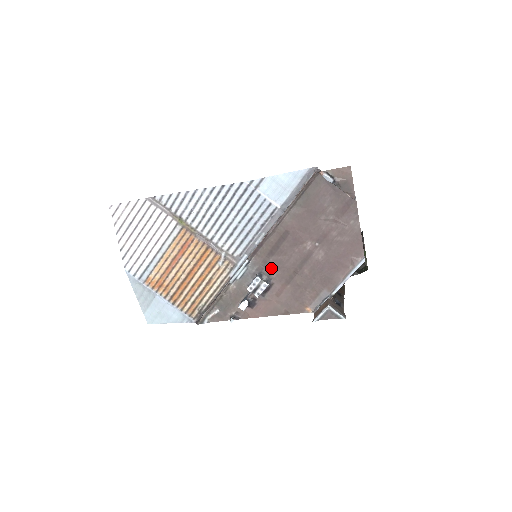
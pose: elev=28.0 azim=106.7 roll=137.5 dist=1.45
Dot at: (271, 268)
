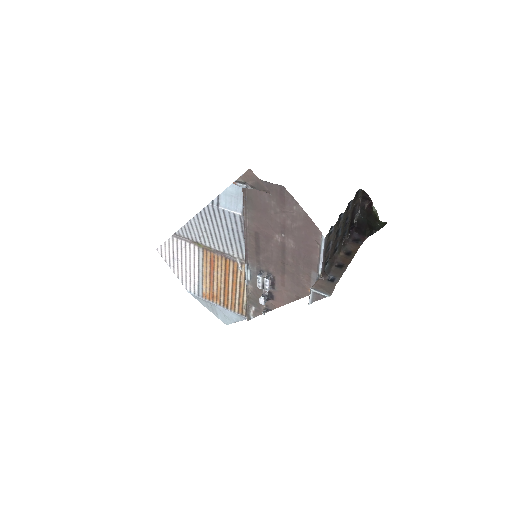
Dot at: (265, 265)
